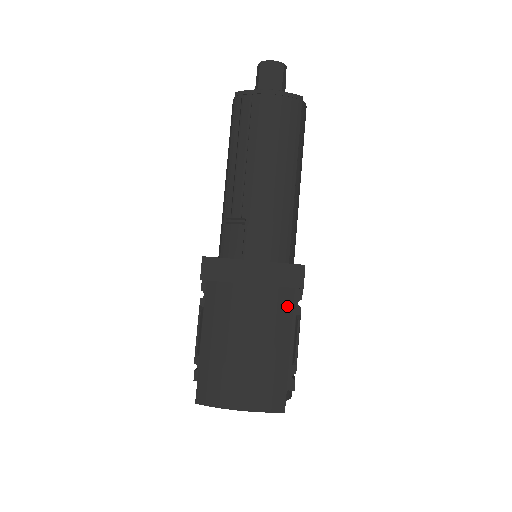
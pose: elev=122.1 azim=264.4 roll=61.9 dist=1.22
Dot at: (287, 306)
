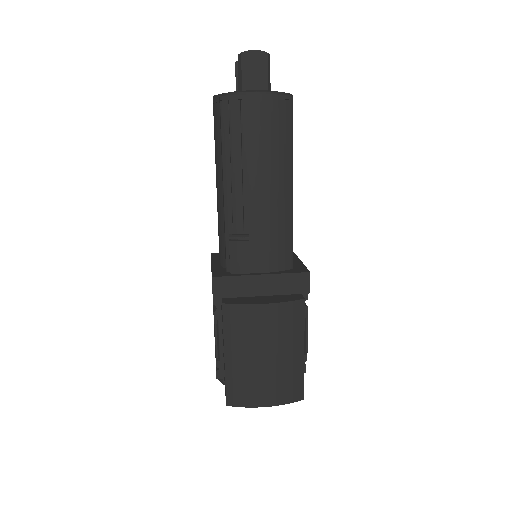
Dot at: (299, 316)
